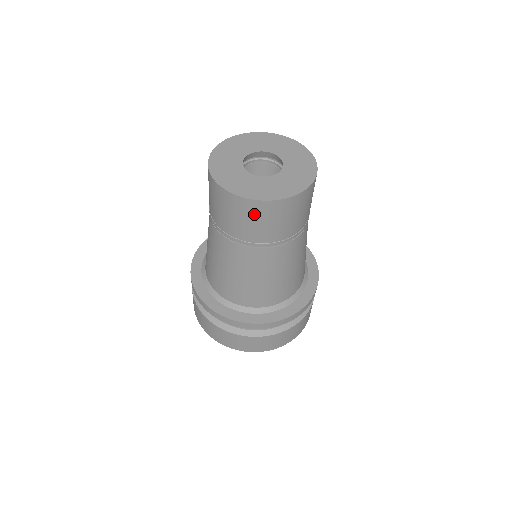
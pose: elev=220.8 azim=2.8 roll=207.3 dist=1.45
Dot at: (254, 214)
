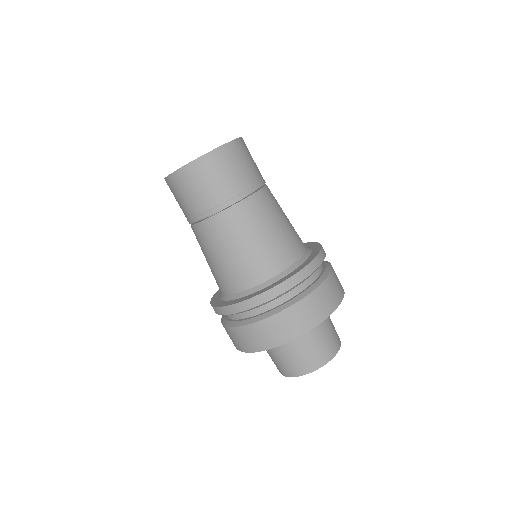
Dot at: (198, 176)
